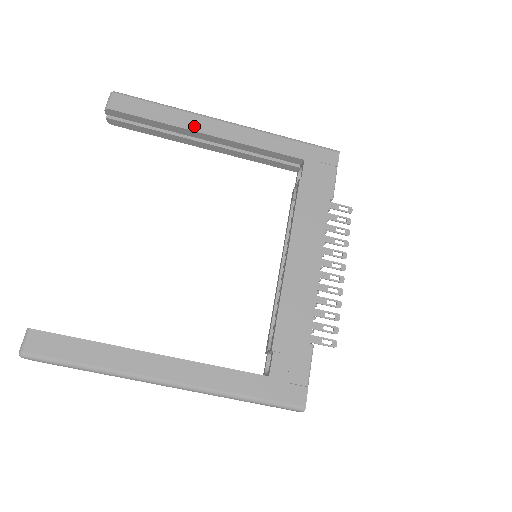
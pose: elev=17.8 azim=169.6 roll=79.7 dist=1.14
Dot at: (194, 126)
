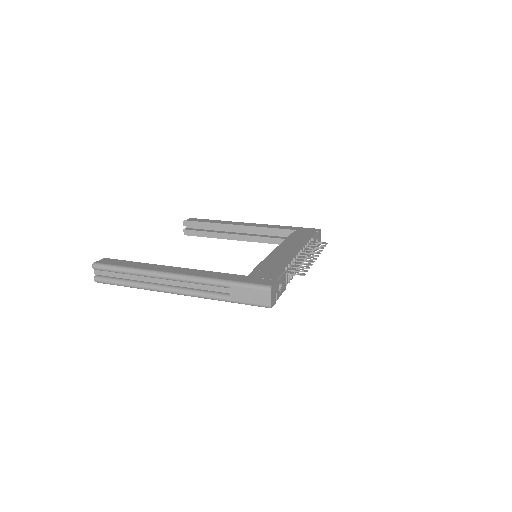
Dot at: (230, 223)
